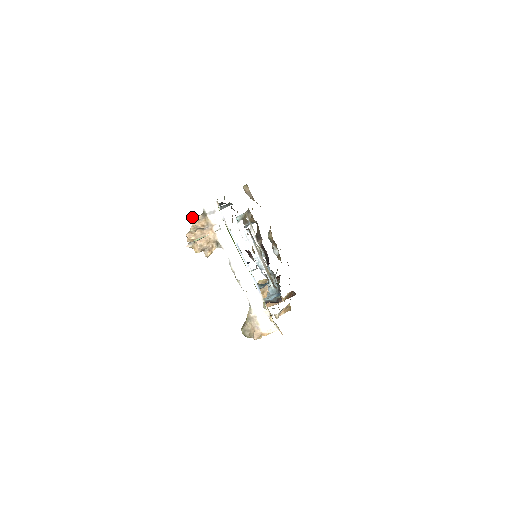
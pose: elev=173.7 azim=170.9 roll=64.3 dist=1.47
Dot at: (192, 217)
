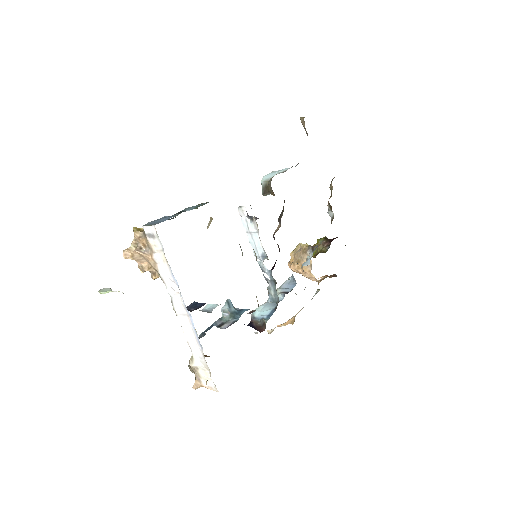
Dot at: (133, 229)
